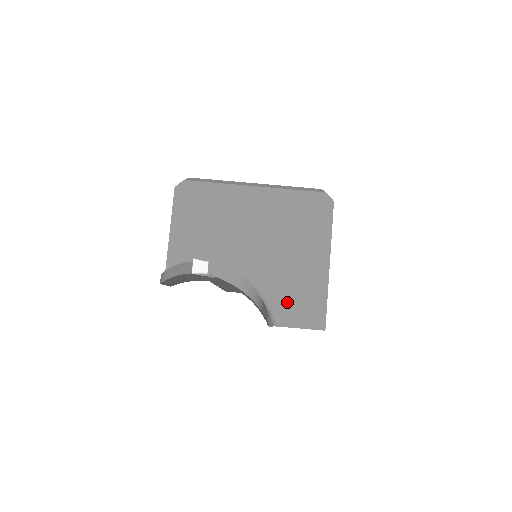
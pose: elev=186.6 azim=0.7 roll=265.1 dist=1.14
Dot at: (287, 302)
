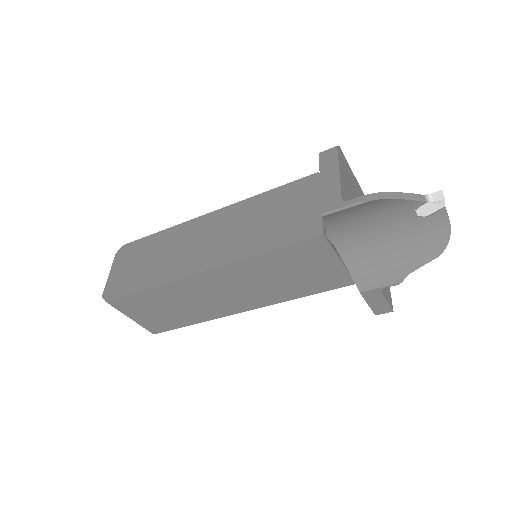
Dot at: occluded
